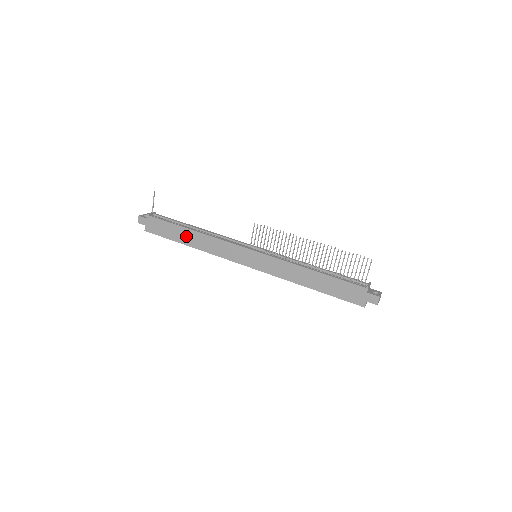
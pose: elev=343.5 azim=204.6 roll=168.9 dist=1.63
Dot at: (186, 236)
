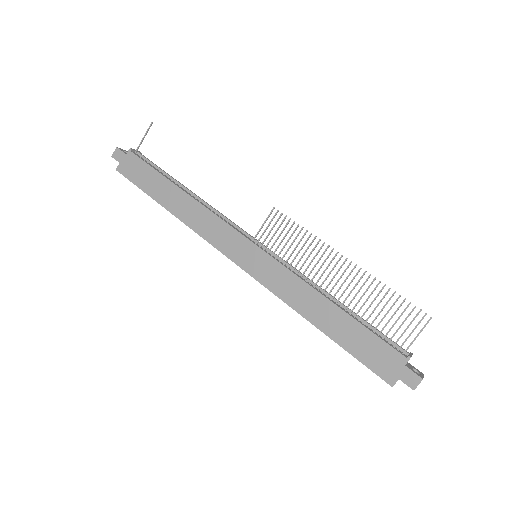
Dot at: (169, 195)
